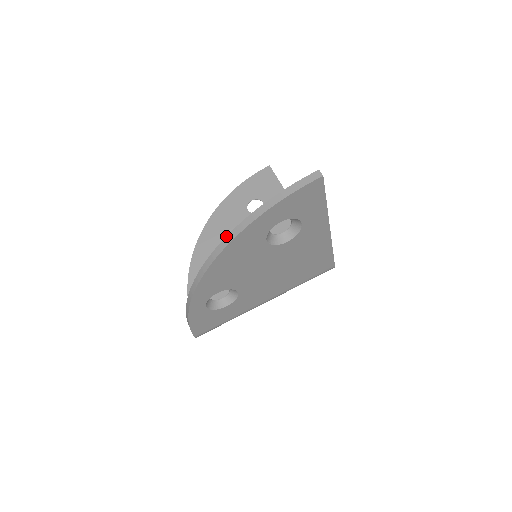
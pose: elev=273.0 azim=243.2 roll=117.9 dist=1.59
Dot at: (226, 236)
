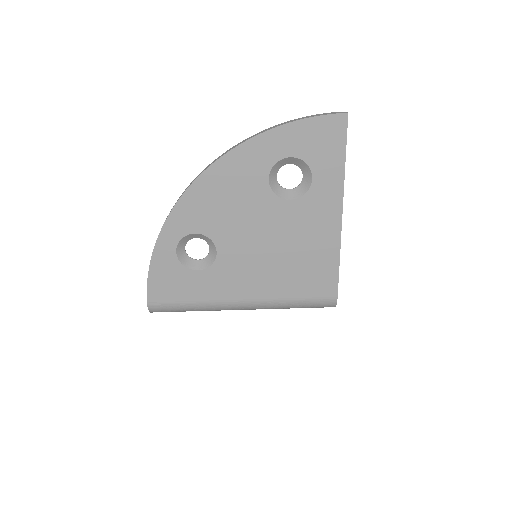
Dot at: (230, 148)
